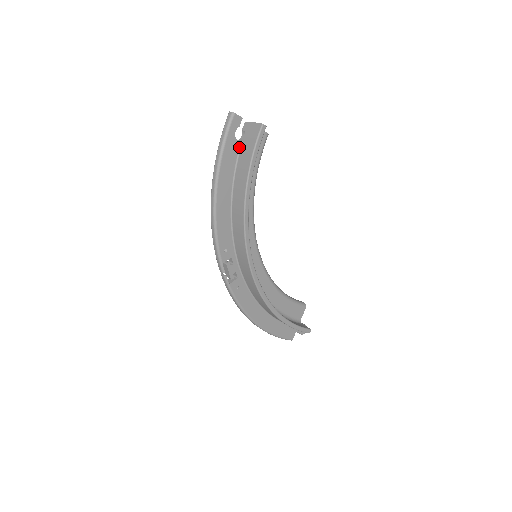
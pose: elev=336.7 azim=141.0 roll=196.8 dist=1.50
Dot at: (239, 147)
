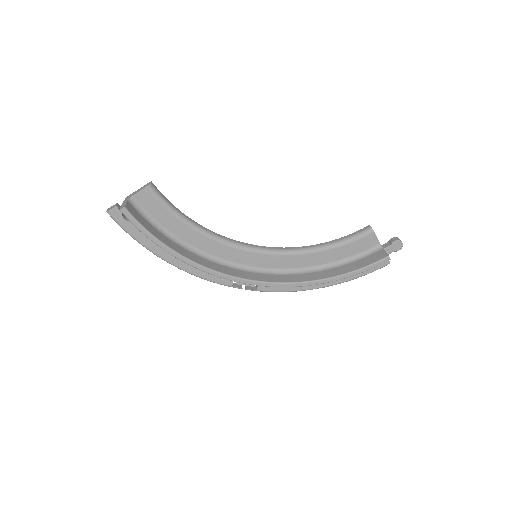
Dot at: occluded
